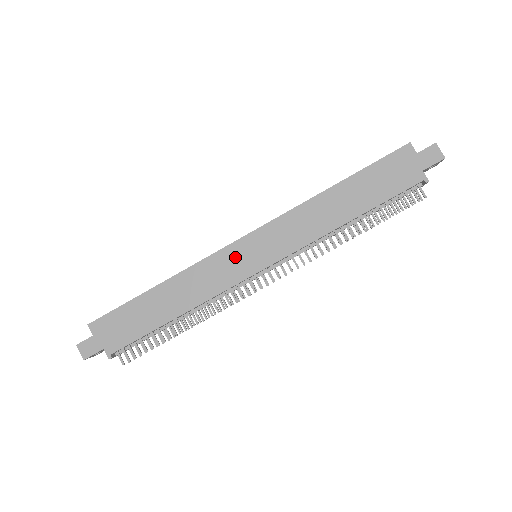
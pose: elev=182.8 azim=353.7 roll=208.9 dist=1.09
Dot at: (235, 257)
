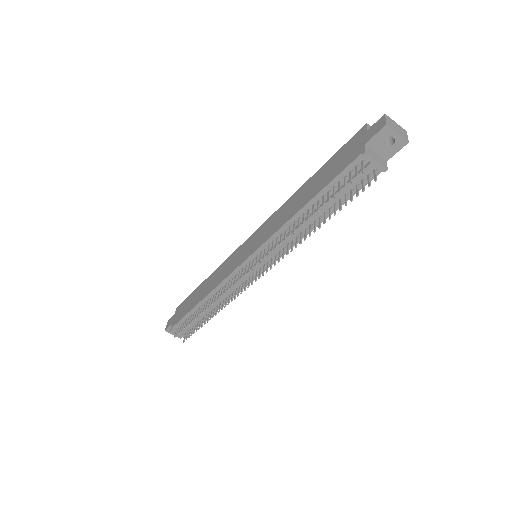
Dot at: (239, 254)
